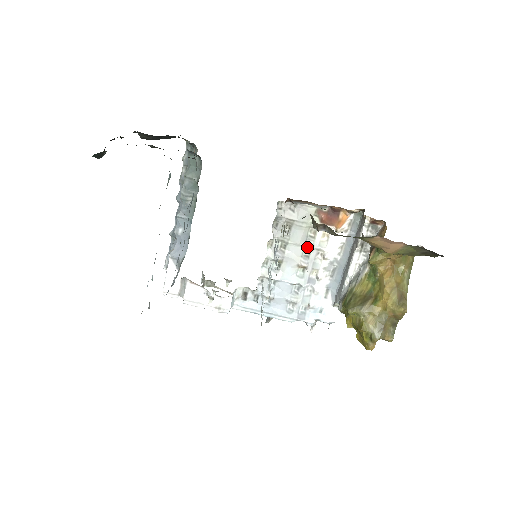
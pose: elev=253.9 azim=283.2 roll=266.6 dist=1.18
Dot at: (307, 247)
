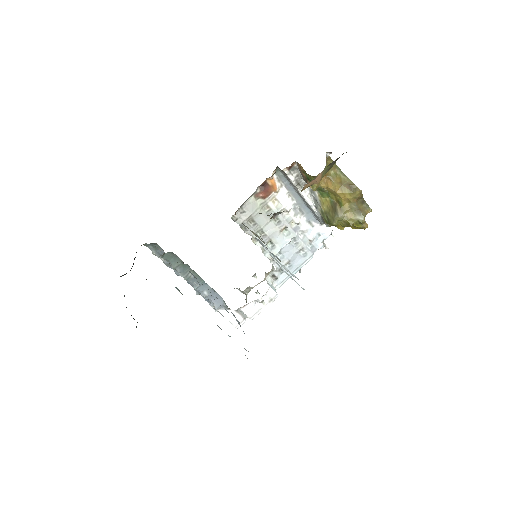
Dot at: occluded
